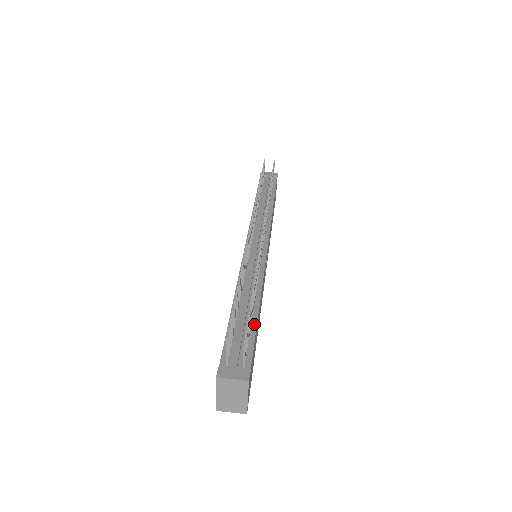
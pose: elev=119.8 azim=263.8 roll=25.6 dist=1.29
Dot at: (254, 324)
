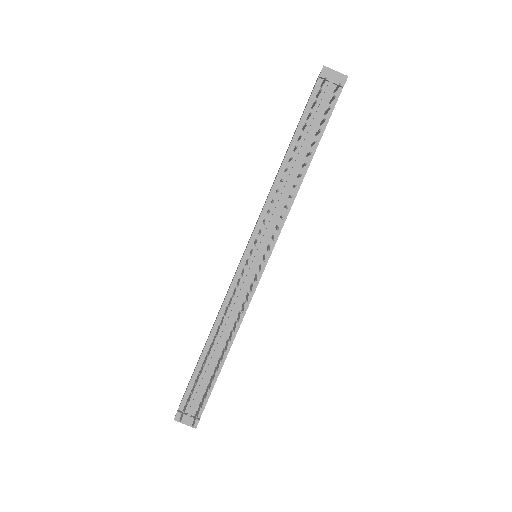
Dot at: (217, 373)
